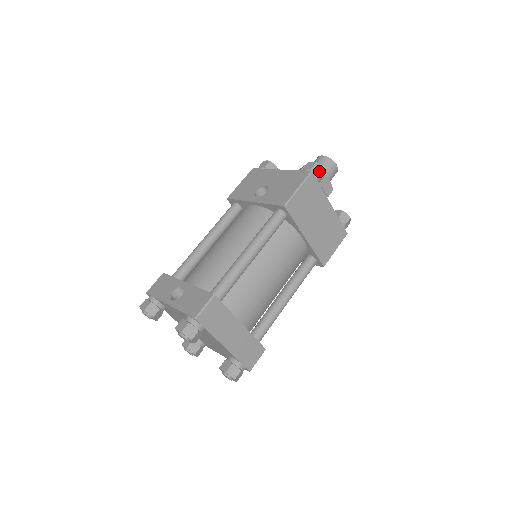
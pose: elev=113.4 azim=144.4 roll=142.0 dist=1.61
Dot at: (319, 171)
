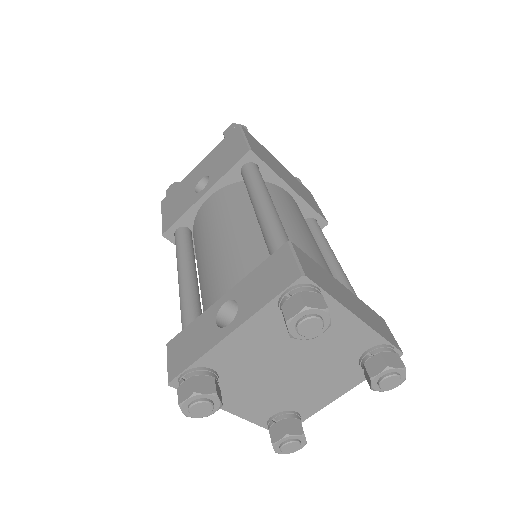
Dot at: occluded
